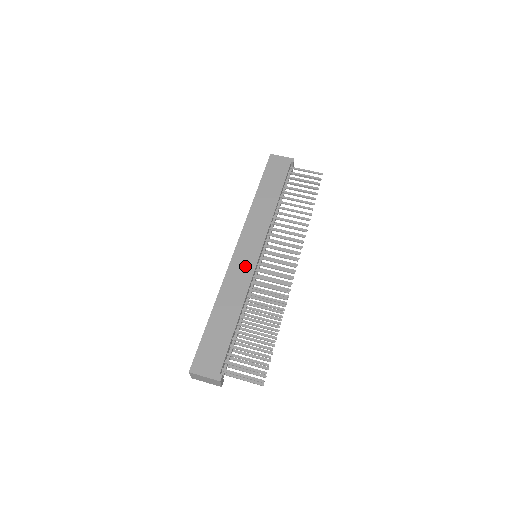
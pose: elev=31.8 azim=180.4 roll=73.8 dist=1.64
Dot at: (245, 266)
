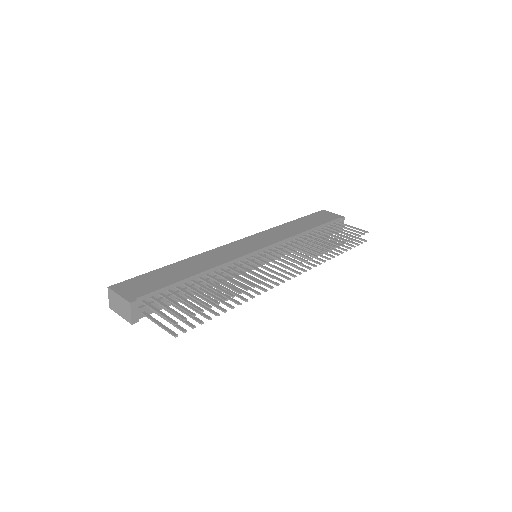
Dot at: (237, 251)
